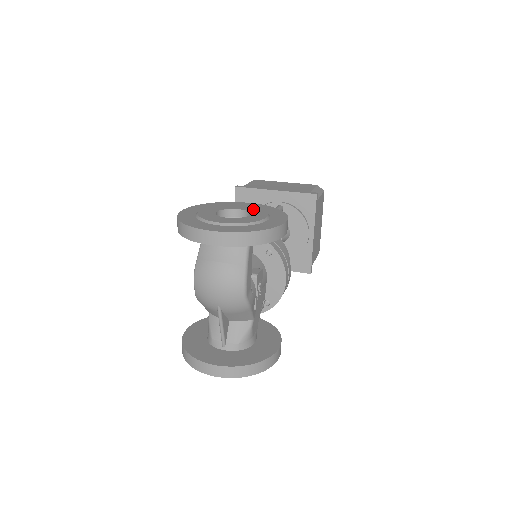
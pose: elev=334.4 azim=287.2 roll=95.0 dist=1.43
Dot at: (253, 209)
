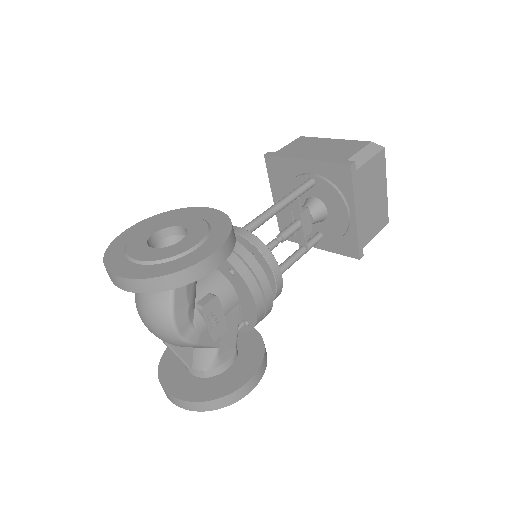
Dot at: (197, 227)
